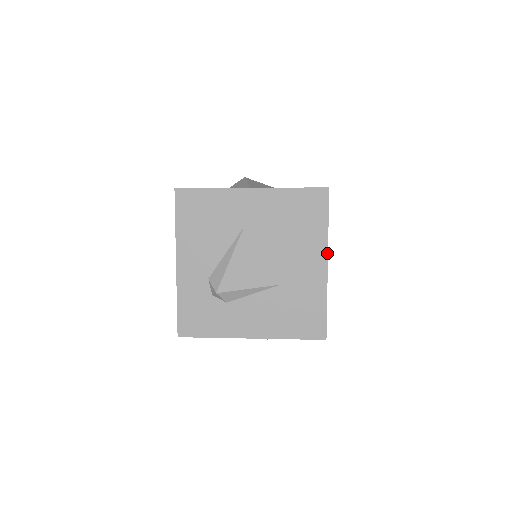
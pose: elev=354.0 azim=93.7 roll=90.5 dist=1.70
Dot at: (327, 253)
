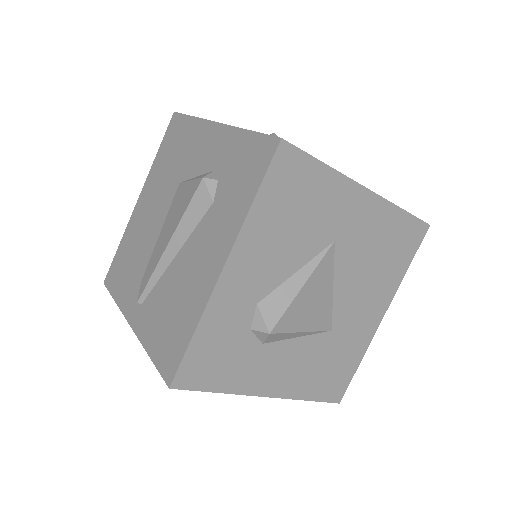
Dot at: (390, 302)
